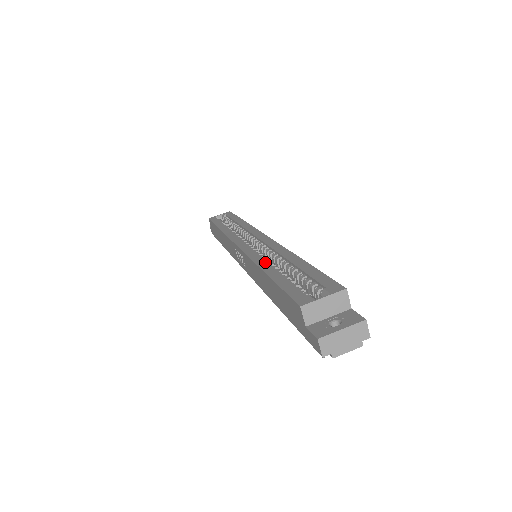
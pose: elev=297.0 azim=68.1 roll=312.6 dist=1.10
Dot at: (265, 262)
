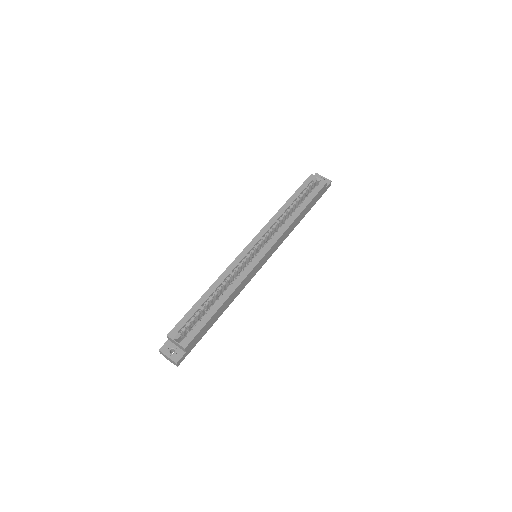
Dot at: (218, 285)
